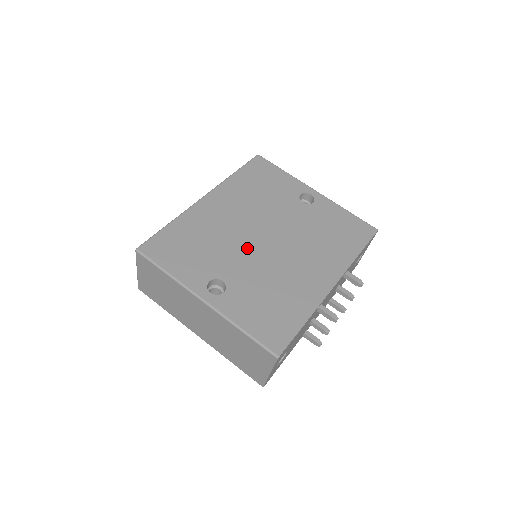
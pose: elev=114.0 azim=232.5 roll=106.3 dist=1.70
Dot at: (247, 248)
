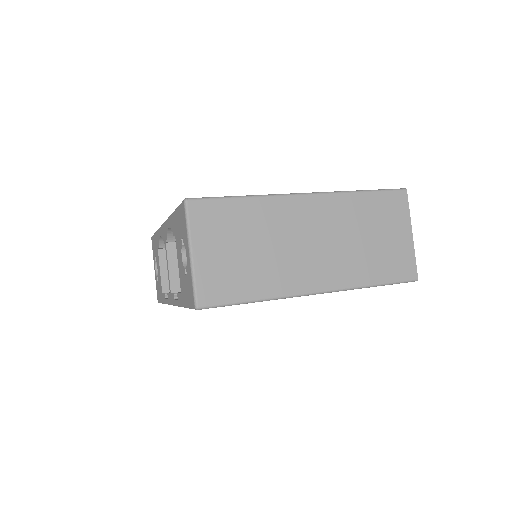
Dot at: occluded
